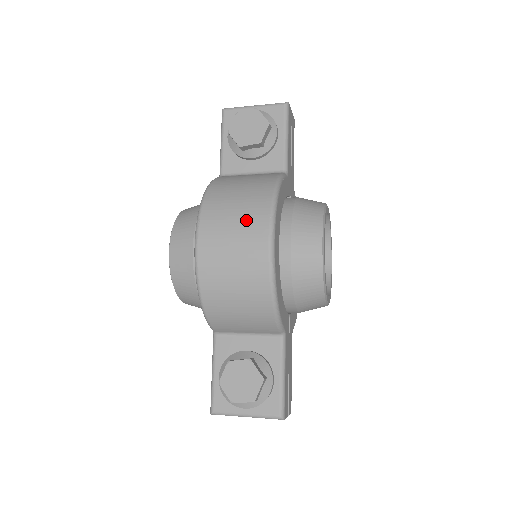
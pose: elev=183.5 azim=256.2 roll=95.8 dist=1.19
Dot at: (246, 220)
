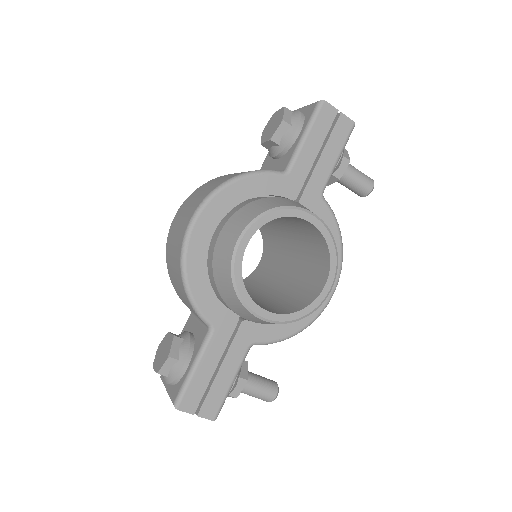
Dot at: (195, 202)
